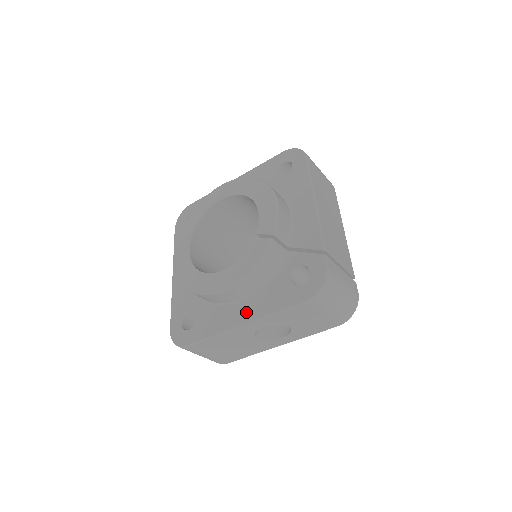
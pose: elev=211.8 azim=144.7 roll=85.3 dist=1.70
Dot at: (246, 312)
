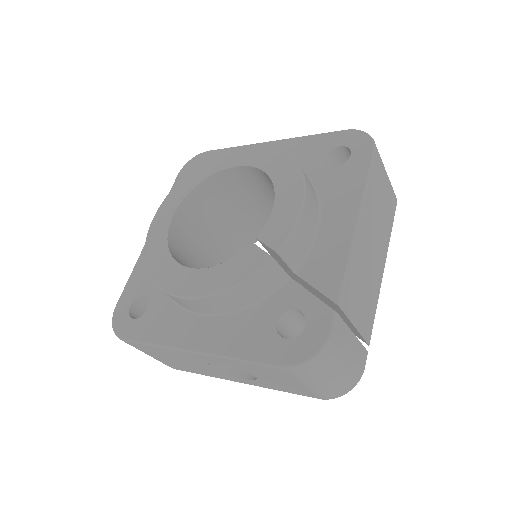
Dot at: (204, 336)
